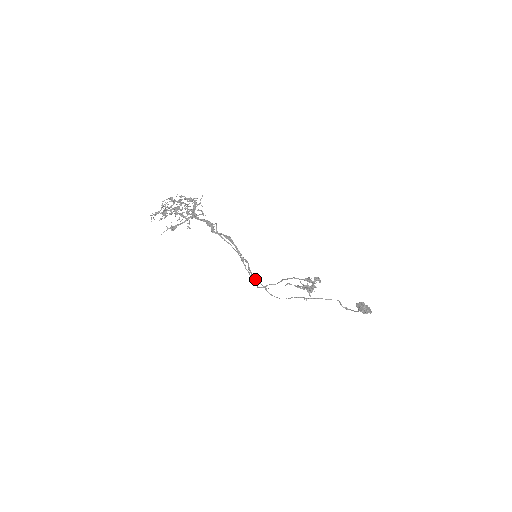
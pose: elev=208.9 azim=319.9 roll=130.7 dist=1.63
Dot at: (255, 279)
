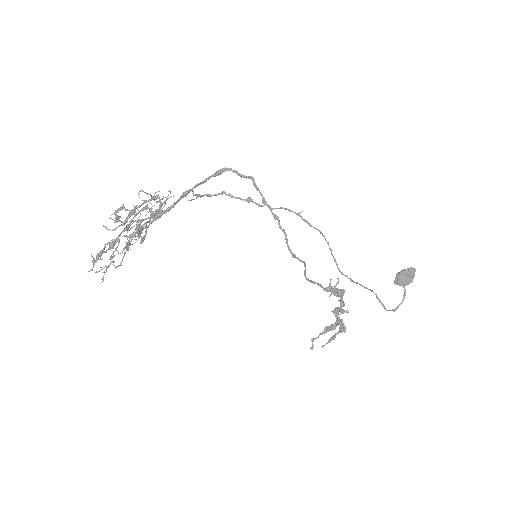
Dot at: (279, 208)
